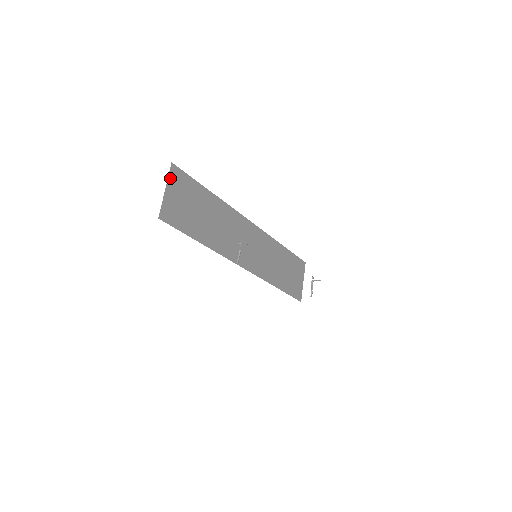
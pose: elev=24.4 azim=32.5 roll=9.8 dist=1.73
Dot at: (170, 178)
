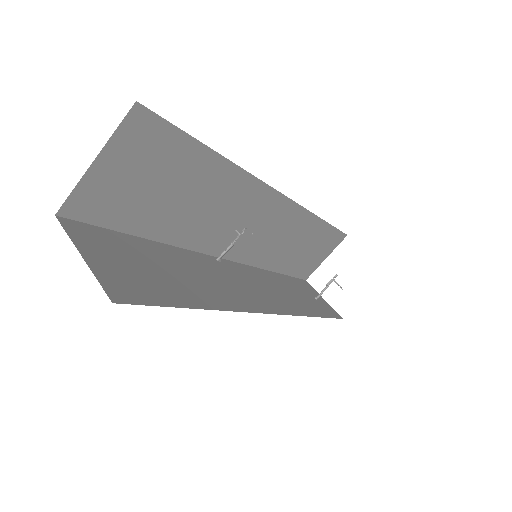
Dot at: (119, 135)
